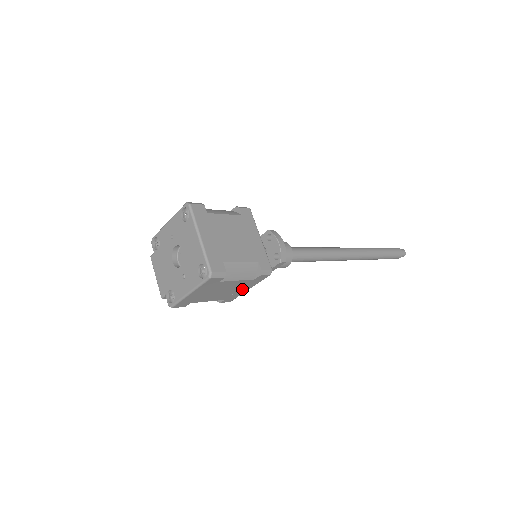
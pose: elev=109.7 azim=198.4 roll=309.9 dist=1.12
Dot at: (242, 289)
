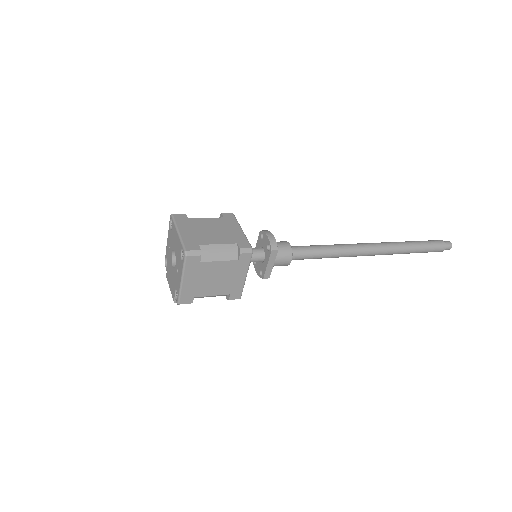
Dot at: (237, 277)
